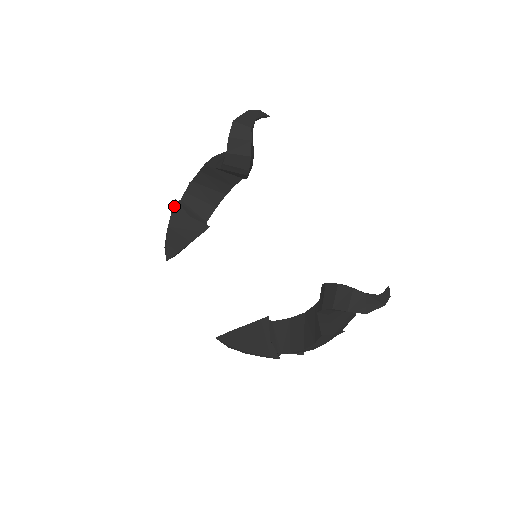
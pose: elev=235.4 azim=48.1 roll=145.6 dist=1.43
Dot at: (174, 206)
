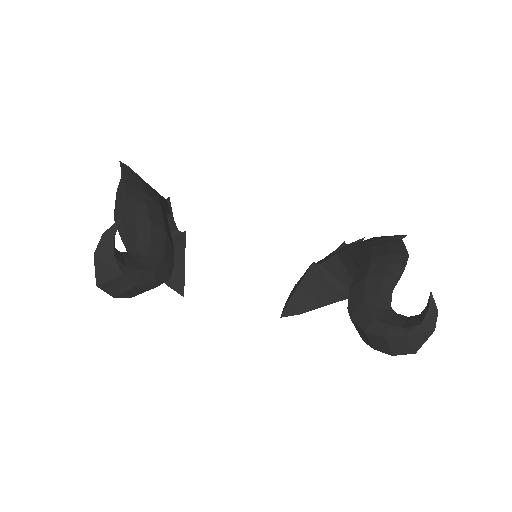
Dot at: occluded
